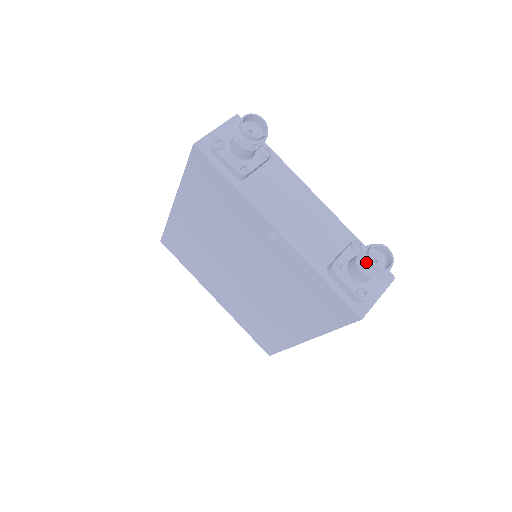
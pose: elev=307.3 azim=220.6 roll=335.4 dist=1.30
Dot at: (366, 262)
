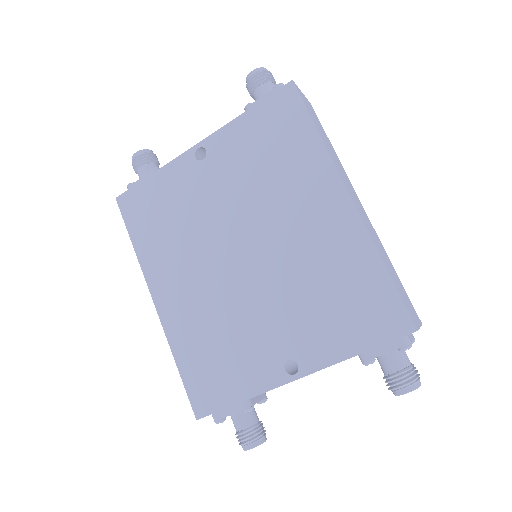
Dot at: (249, 78)
